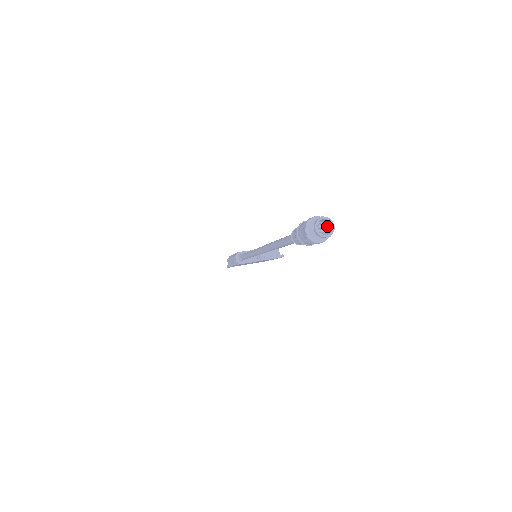
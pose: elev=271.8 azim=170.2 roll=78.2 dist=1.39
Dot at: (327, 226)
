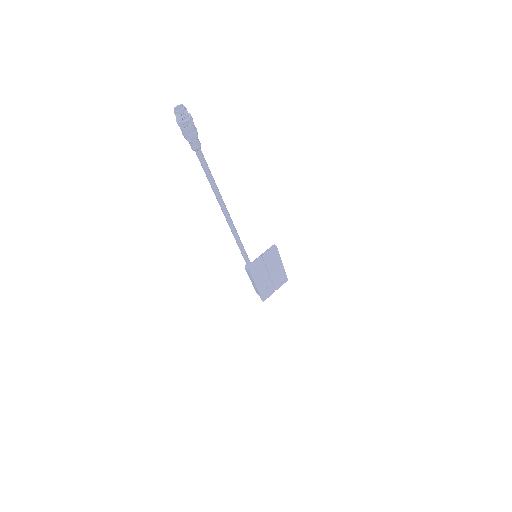
Dot at: (185, 112)
